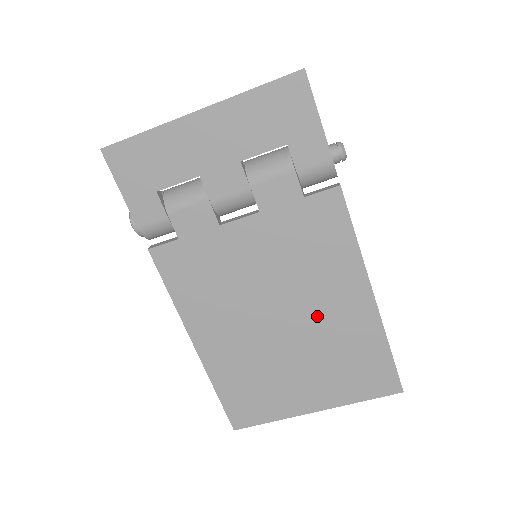
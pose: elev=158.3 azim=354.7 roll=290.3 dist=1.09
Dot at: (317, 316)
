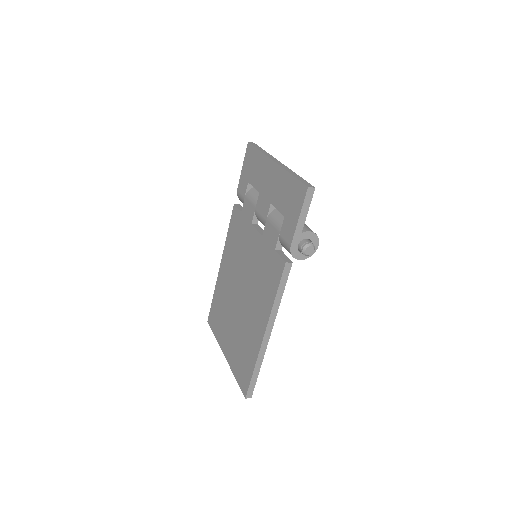
Dot at: (248, 313)
